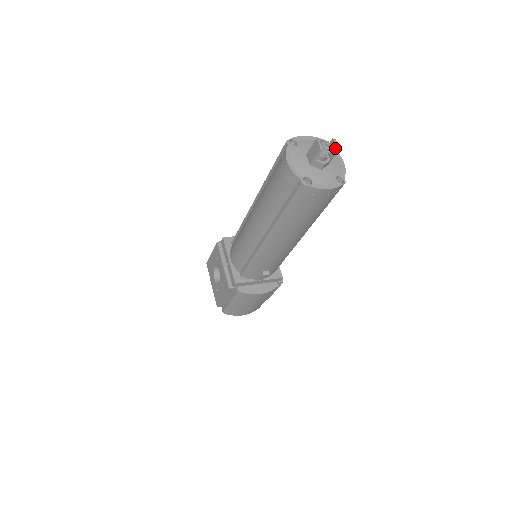
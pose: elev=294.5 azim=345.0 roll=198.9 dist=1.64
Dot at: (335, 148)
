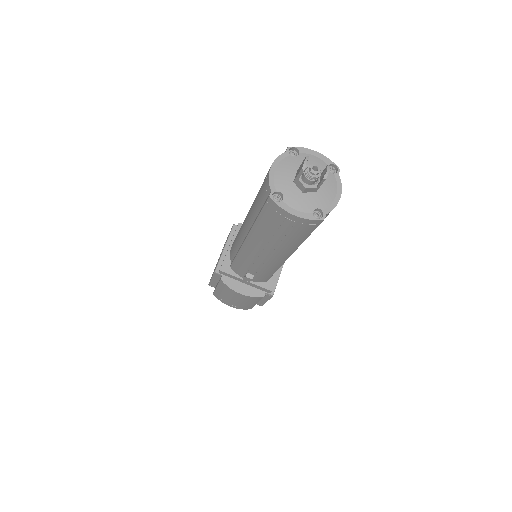
Dot at: (323, 176)
